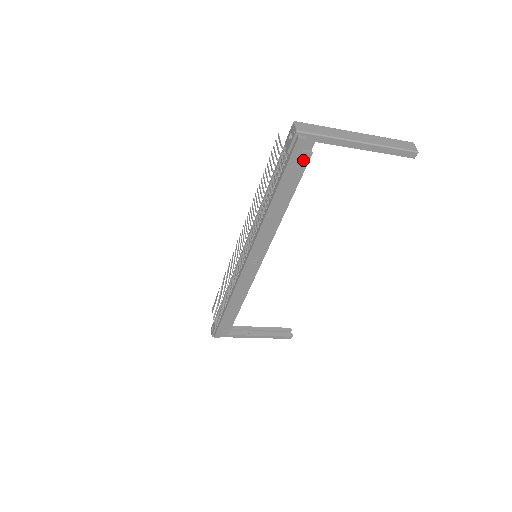
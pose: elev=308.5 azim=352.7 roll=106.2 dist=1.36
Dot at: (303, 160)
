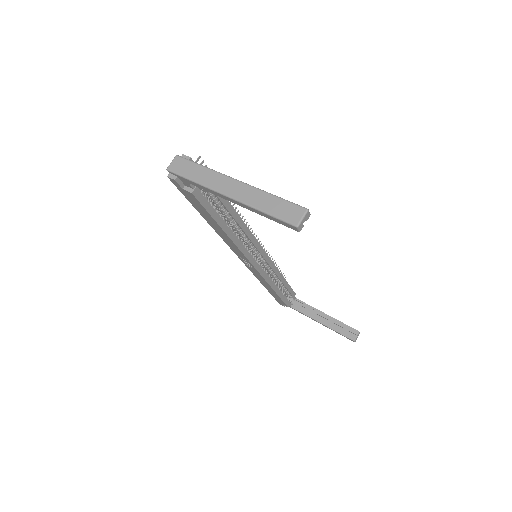
Dot at: (191, 196)
